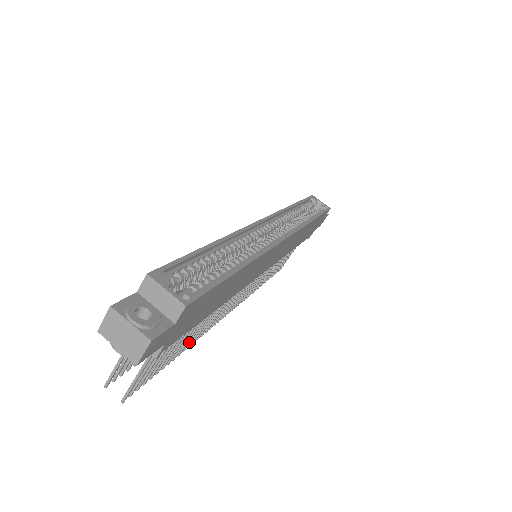
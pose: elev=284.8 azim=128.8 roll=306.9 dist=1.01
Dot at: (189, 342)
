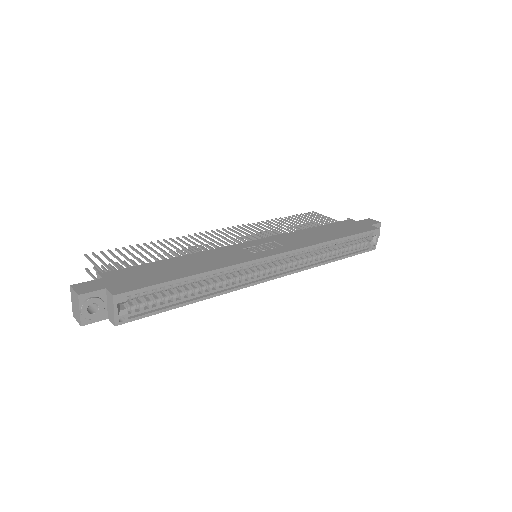
Dot at: occluded
